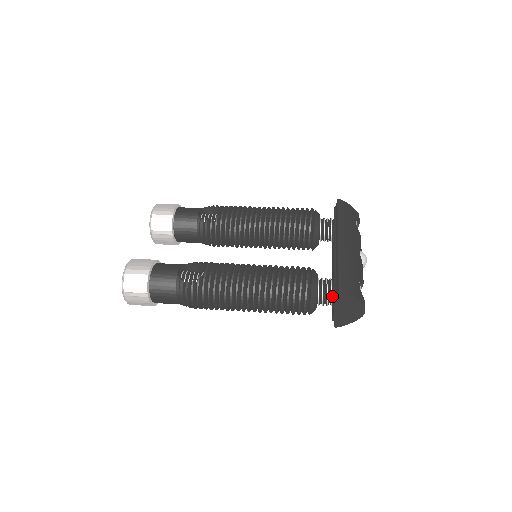
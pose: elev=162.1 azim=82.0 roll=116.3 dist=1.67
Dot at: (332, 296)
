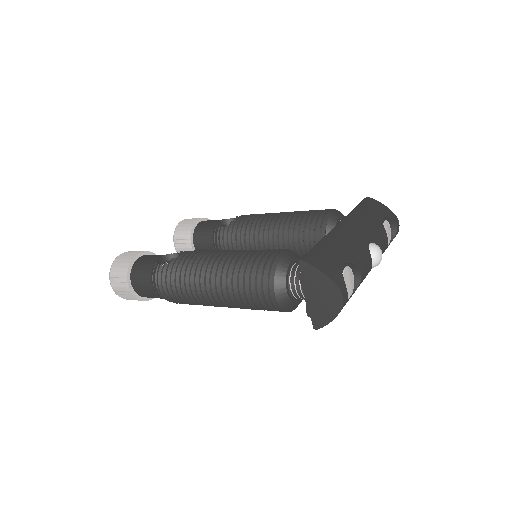
Dot at: occluded
